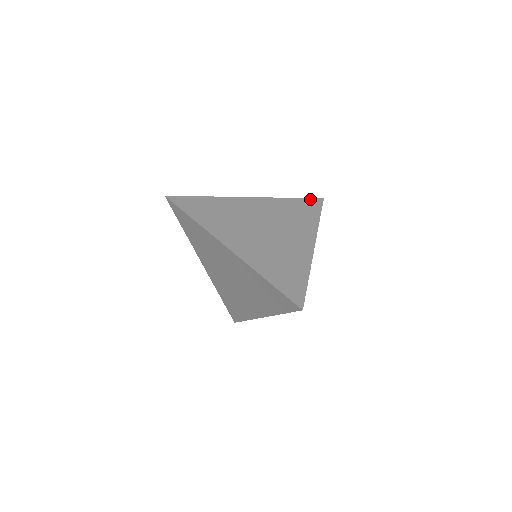
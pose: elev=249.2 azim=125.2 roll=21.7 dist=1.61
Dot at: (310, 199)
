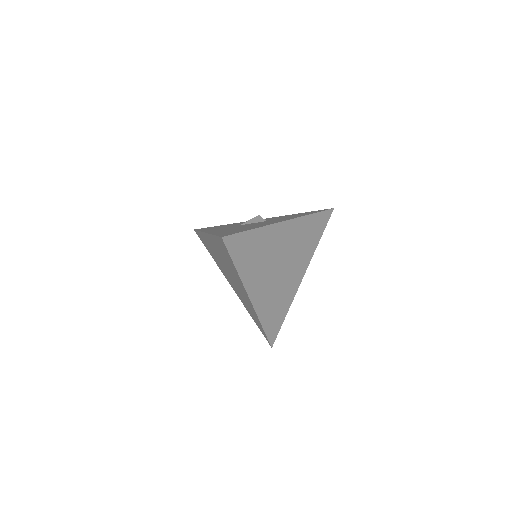
Dot at: (325, 212)
